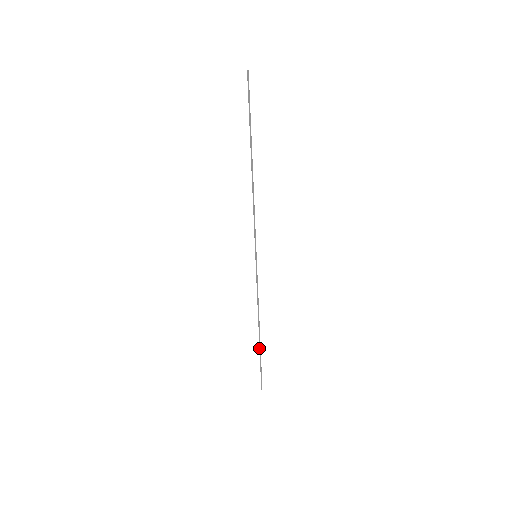
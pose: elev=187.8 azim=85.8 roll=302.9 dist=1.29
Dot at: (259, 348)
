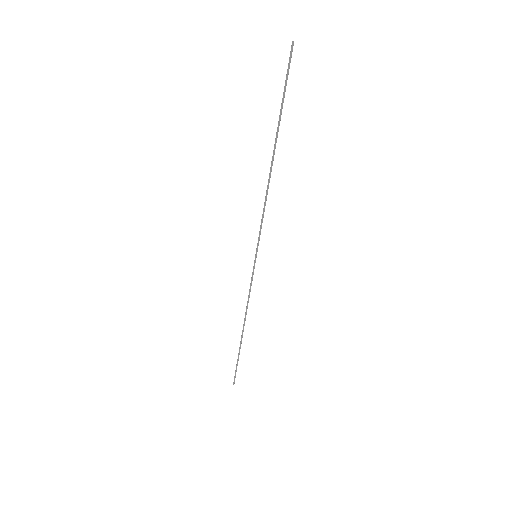
Dot at: (240, 347)
